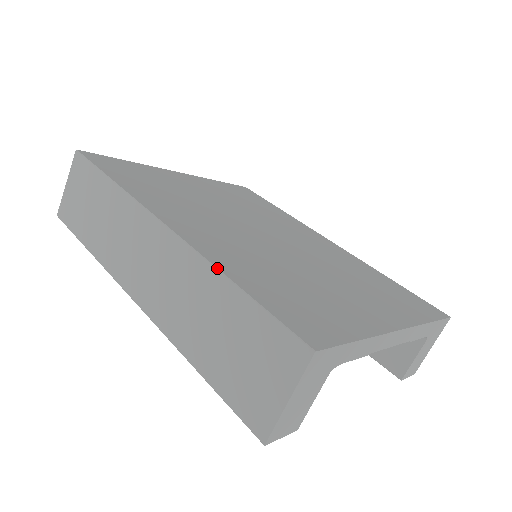
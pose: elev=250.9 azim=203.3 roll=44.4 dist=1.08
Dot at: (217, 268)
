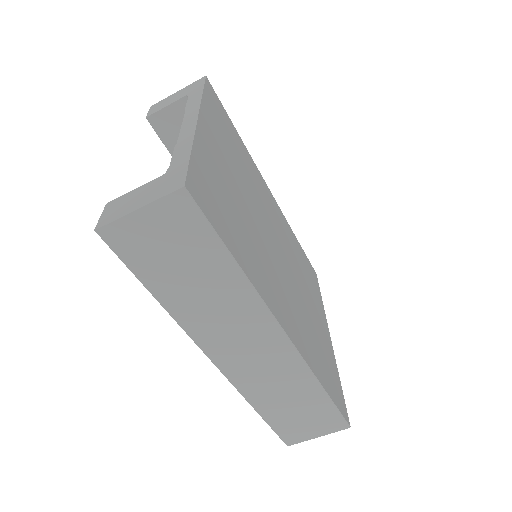
Dot at: (317, 379)
